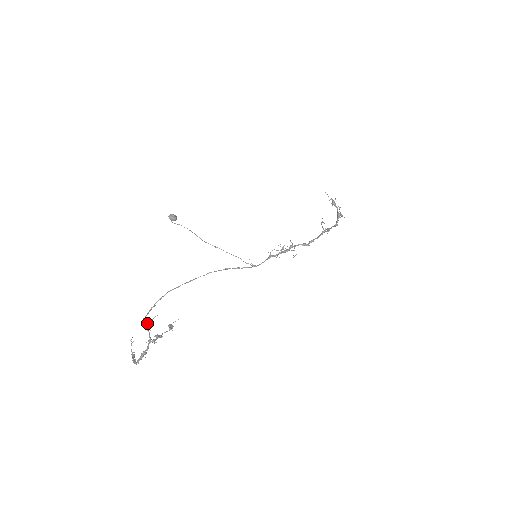
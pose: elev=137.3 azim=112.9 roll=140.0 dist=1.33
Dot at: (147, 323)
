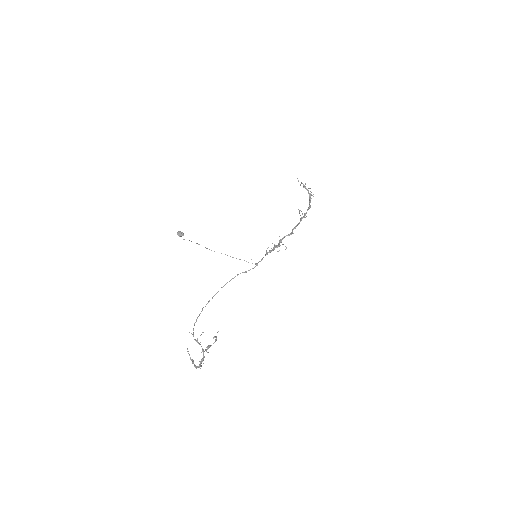
Dot at: (197, 339)
